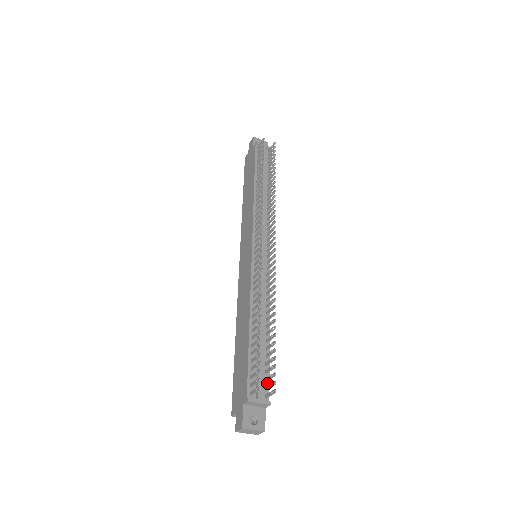
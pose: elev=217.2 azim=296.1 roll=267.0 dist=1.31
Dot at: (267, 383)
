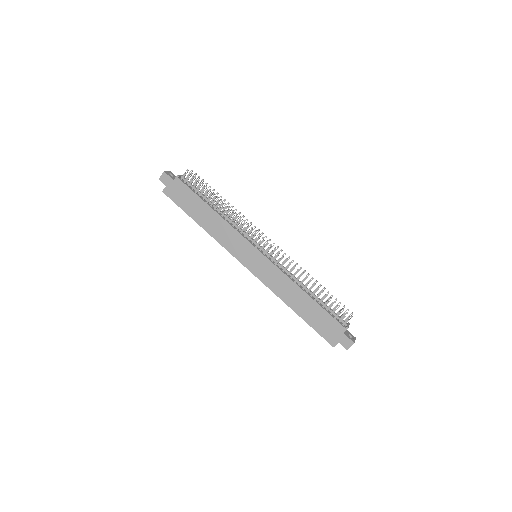
Dot at: occluded
